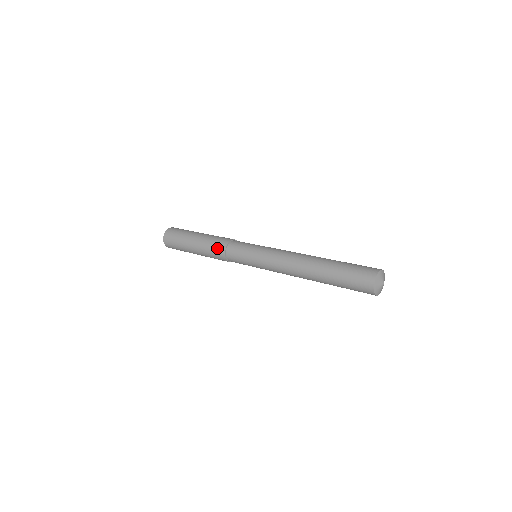
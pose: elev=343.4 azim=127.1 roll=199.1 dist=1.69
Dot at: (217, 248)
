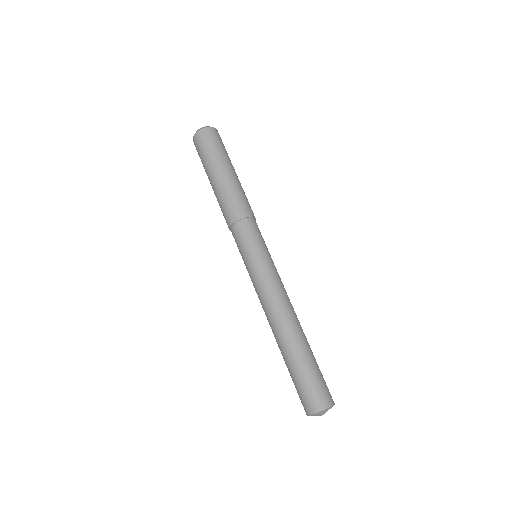
Dot at: (234, 208)
